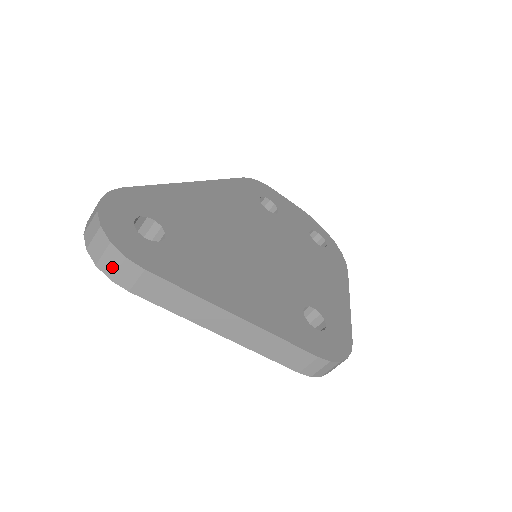
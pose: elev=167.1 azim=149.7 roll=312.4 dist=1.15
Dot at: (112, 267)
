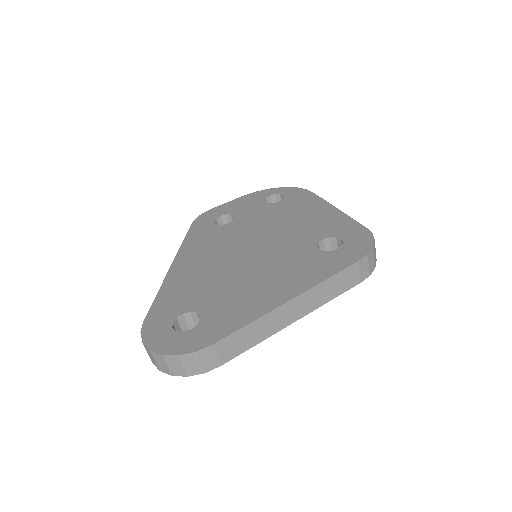
Dot at: (197, 366)
